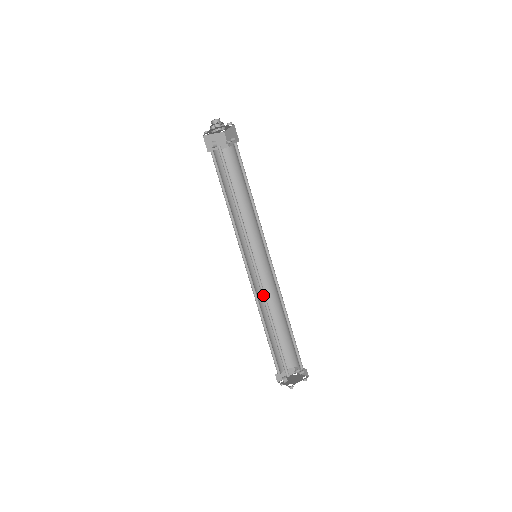
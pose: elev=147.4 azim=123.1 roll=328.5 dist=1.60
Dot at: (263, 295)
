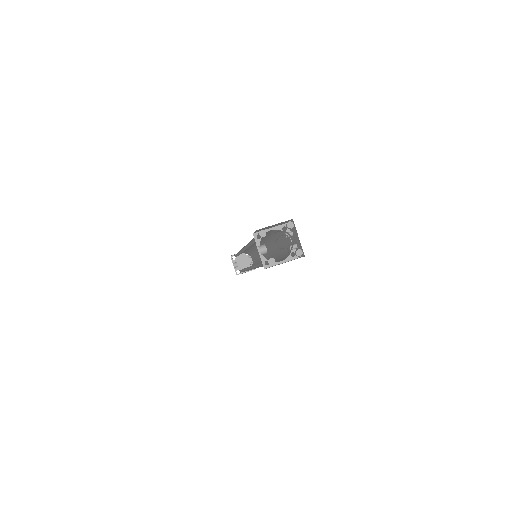
Dot at: occluded
